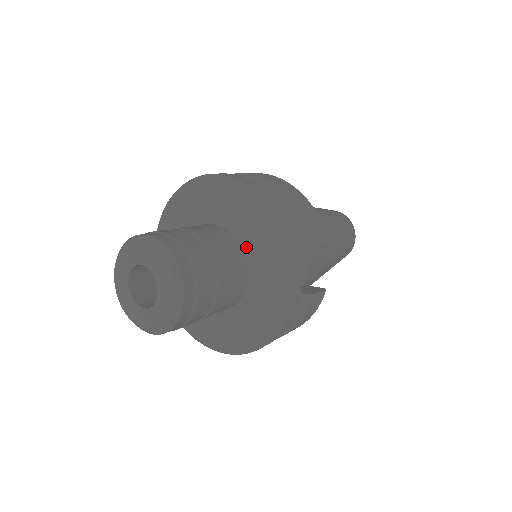
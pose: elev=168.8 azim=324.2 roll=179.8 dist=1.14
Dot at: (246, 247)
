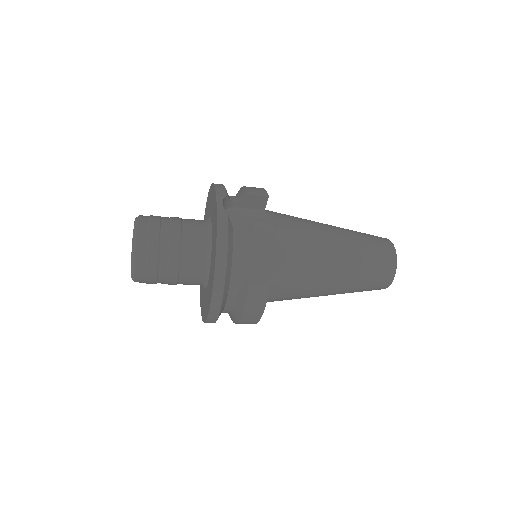
Dot at: (208, 220)
